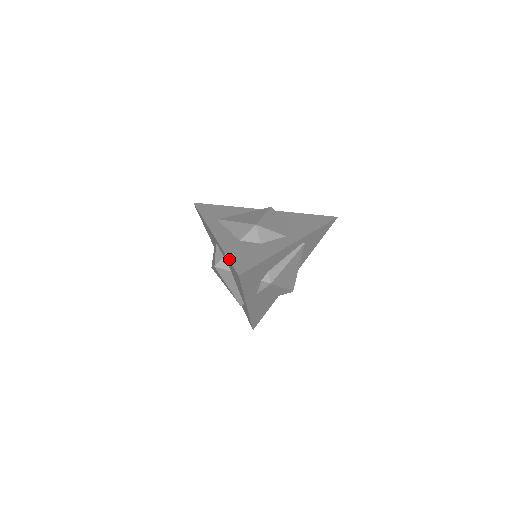
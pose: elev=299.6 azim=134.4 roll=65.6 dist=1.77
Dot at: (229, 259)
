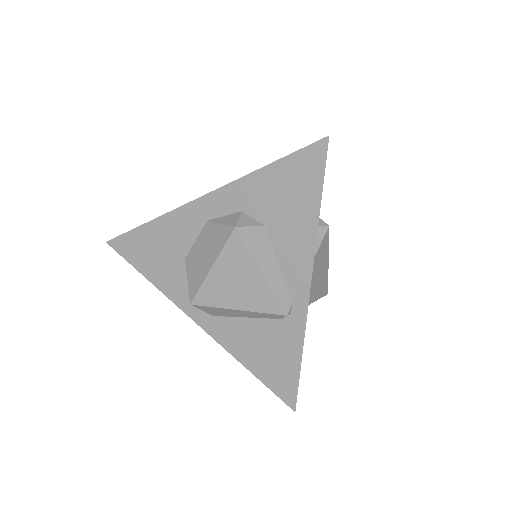
Dot at: (280, 158)
